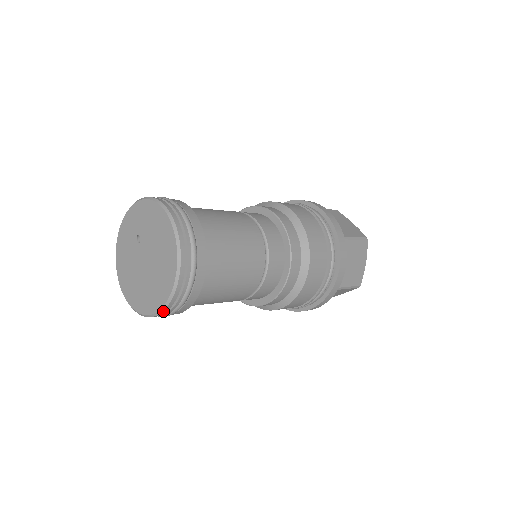
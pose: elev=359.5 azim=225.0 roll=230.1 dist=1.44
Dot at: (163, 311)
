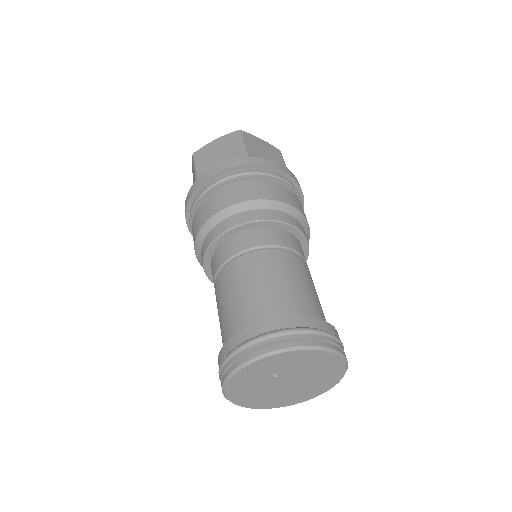
Dot at: (316, 395)
